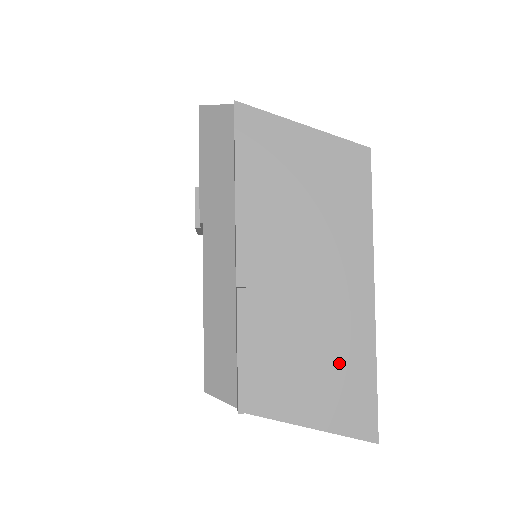
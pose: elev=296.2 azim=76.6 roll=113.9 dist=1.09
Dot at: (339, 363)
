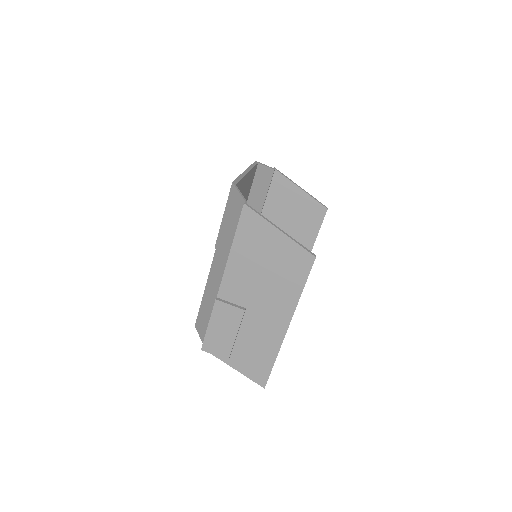
Dot at: (257, 350)
